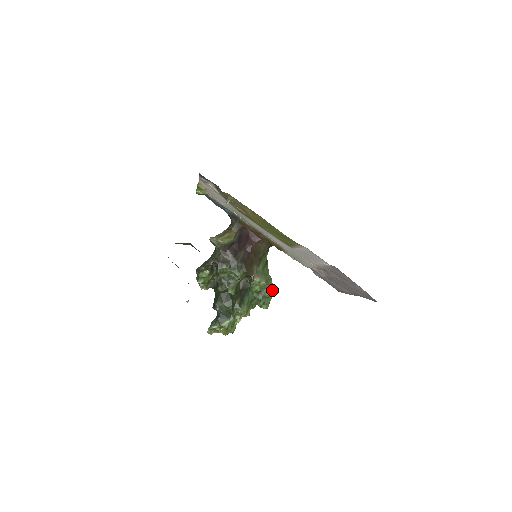
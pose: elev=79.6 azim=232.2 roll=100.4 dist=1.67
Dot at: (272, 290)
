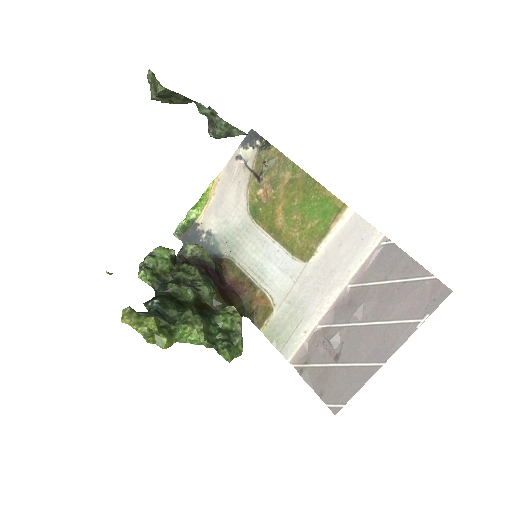
Dot at: (242, 346)
